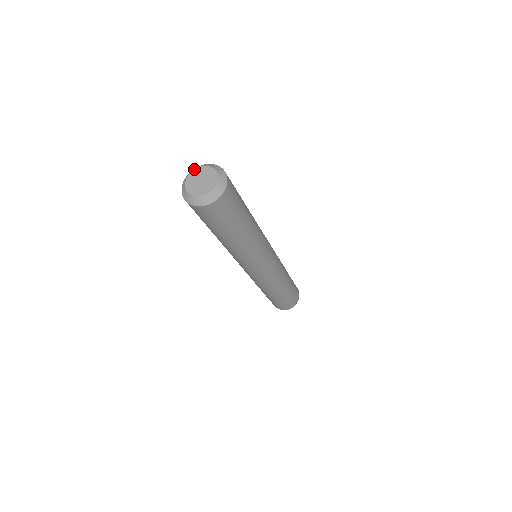
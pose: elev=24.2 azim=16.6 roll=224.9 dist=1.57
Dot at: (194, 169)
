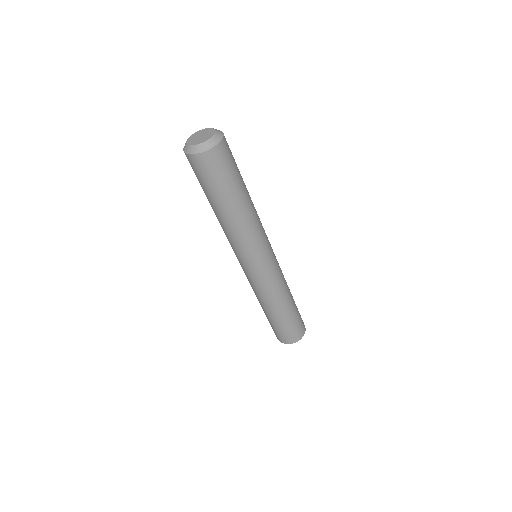
Dot at: (203, 129)
